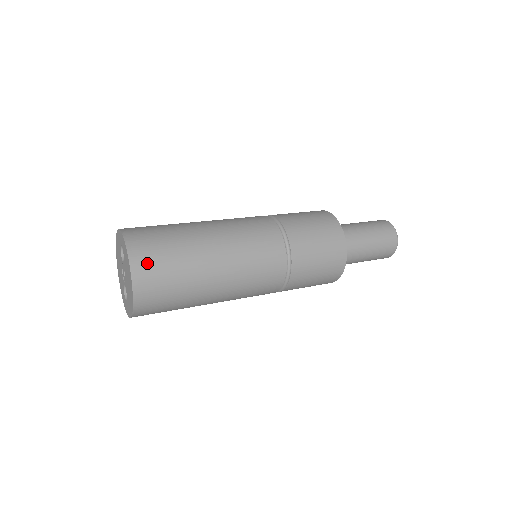
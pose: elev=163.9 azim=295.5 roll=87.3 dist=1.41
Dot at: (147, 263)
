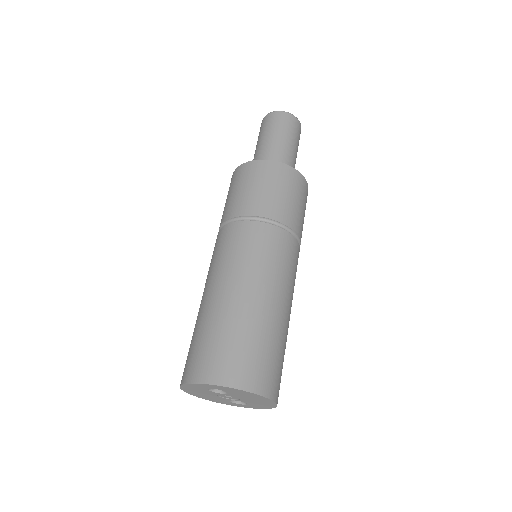
Dot at: (261, 376)
